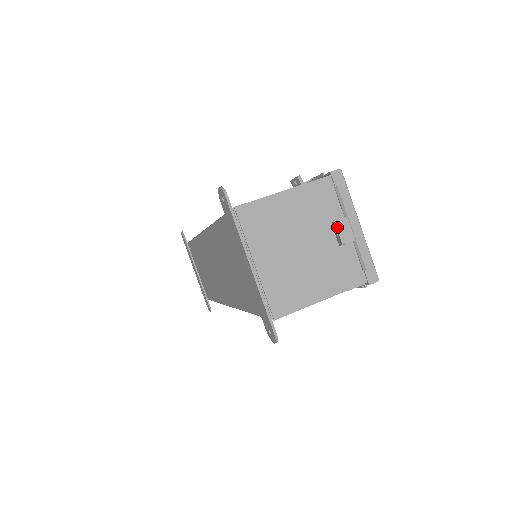
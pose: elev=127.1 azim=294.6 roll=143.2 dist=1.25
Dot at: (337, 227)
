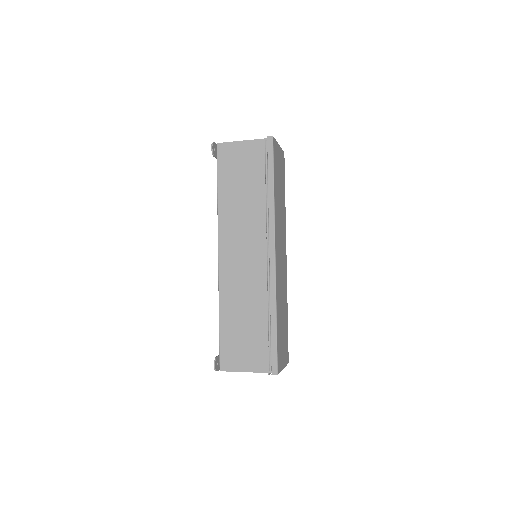
Dot at: occluded
